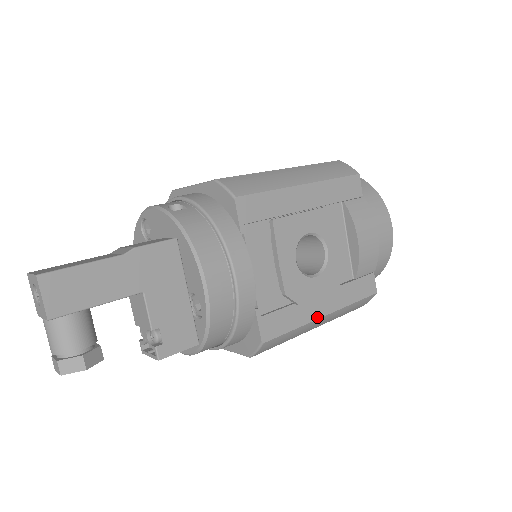
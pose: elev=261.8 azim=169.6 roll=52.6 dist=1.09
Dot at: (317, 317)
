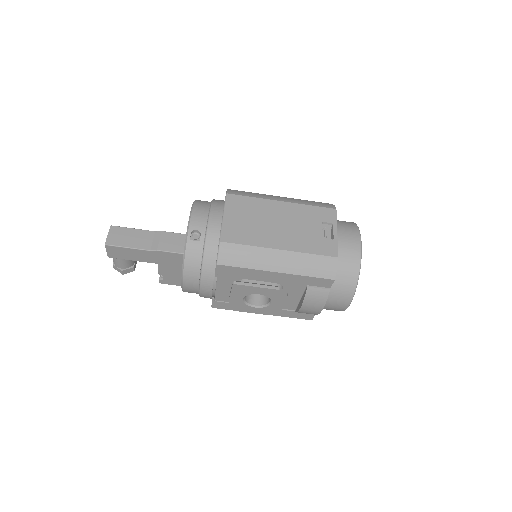
Dot at: occluded
